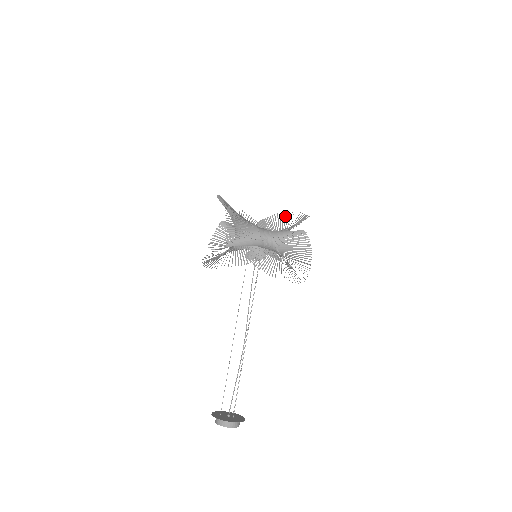
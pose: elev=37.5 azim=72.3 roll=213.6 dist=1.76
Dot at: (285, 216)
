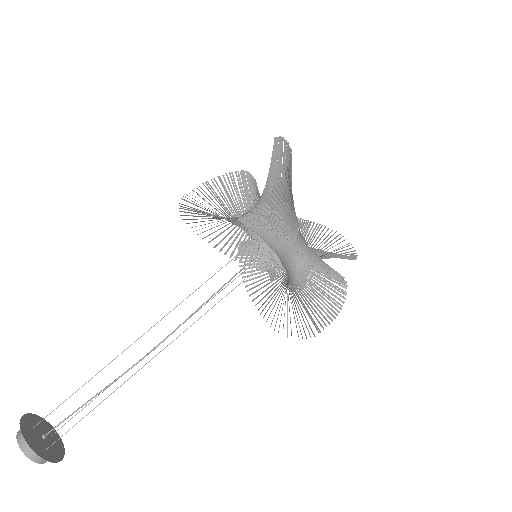
Dot at: (337, 240)
